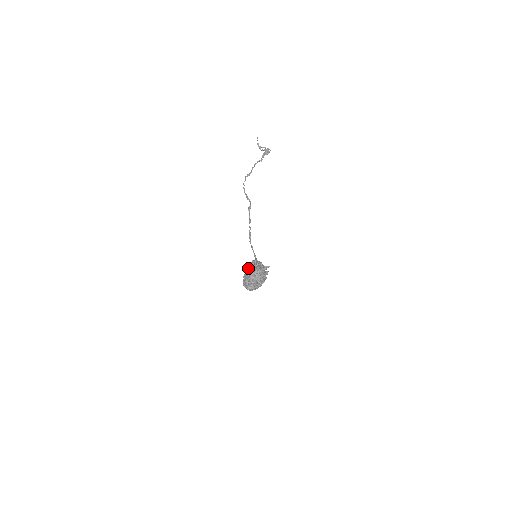
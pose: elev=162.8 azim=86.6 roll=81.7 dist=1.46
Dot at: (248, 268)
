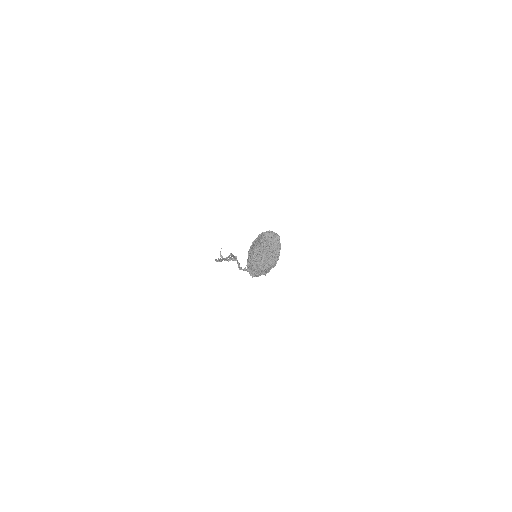
Dot at: (254, 240)
